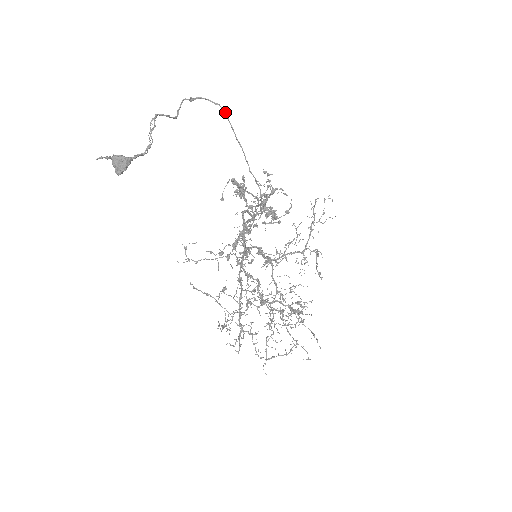
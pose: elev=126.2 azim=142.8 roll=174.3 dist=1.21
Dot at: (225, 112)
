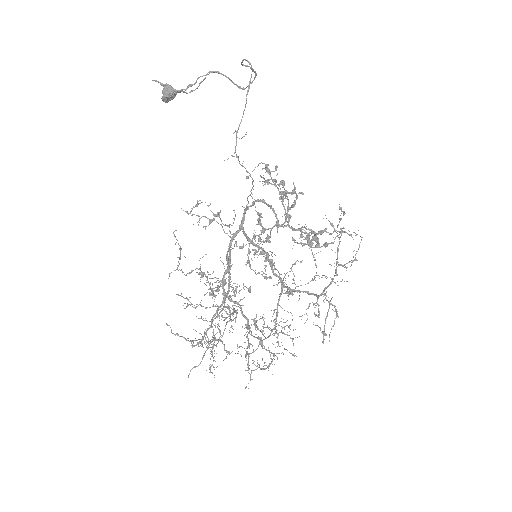
Dot at: occluded
